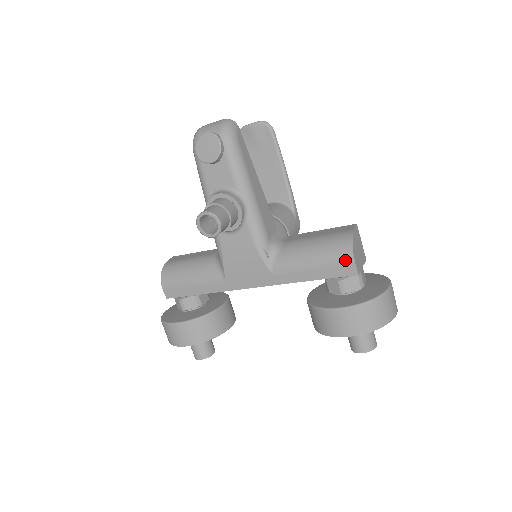
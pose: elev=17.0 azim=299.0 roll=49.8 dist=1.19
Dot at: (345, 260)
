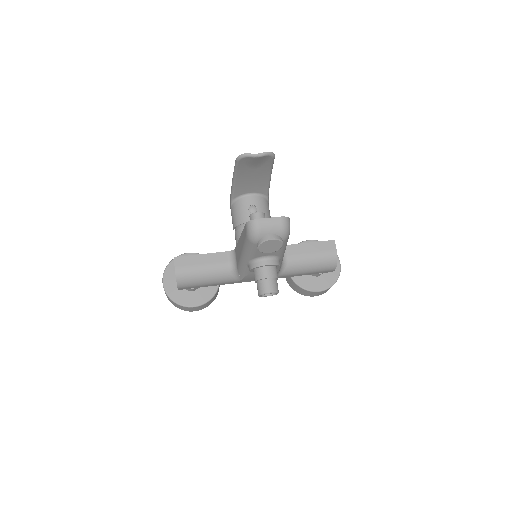
Dot at: (330, 270)
